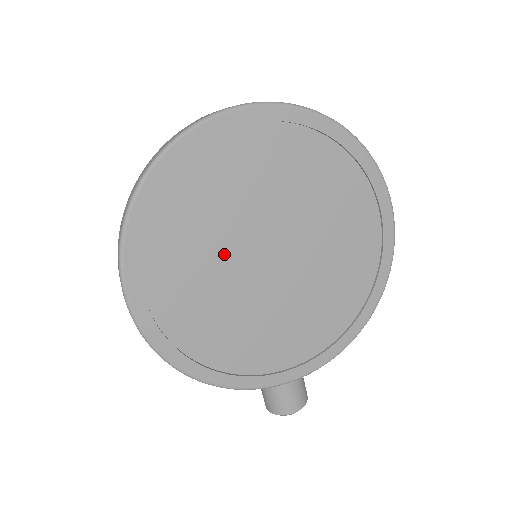
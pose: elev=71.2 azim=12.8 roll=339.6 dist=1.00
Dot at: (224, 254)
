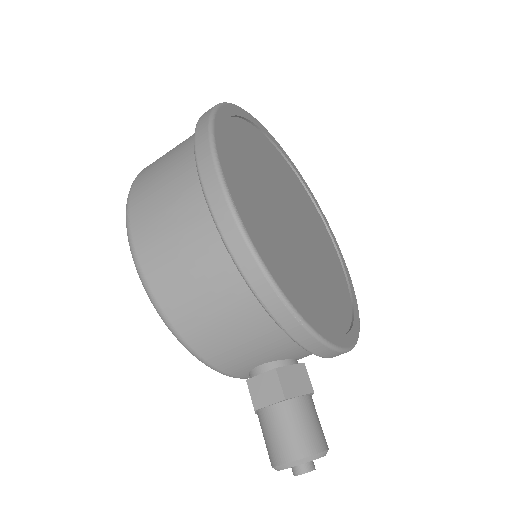
Dot at: (269, 195)
